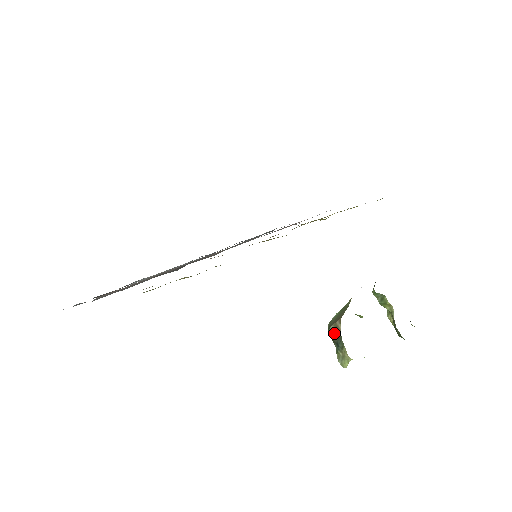
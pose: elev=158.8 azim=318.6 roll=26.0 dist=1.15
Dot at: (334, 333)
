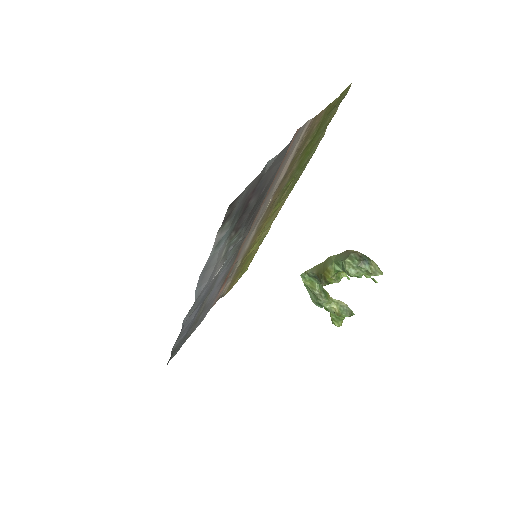
Dot at: (356, 256)
